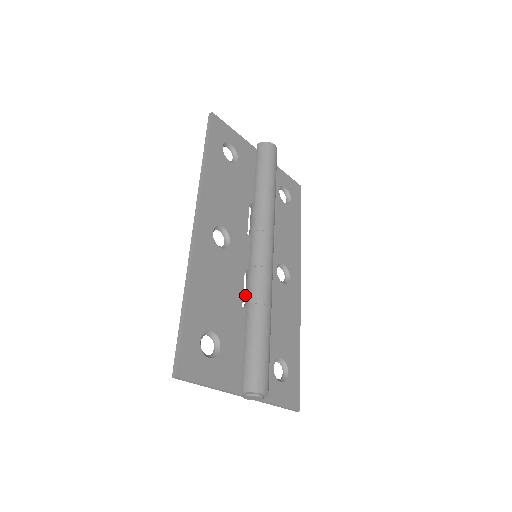
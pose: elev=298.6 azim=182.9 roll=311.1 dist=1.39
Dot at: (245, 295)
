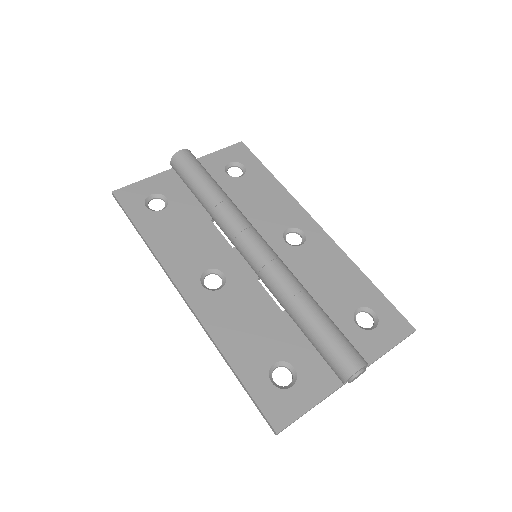
Dot at: occluded
